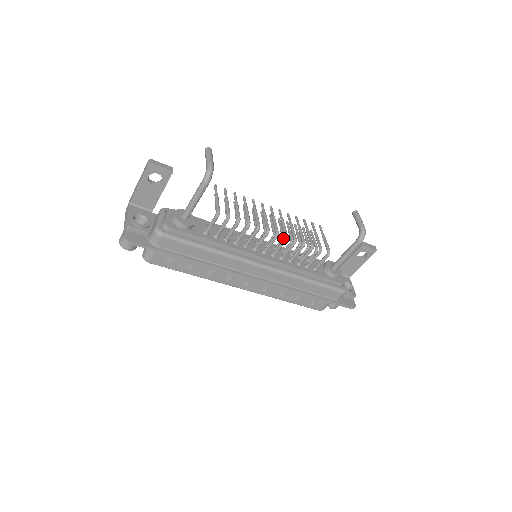
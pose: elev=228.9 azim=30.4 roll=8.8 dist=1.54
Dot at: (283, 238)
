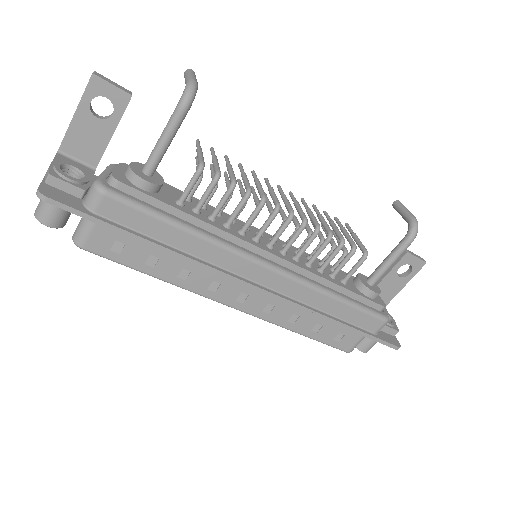
Dot at: occluded
